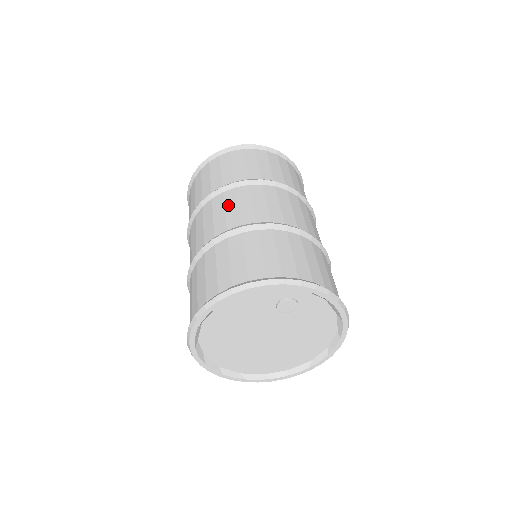
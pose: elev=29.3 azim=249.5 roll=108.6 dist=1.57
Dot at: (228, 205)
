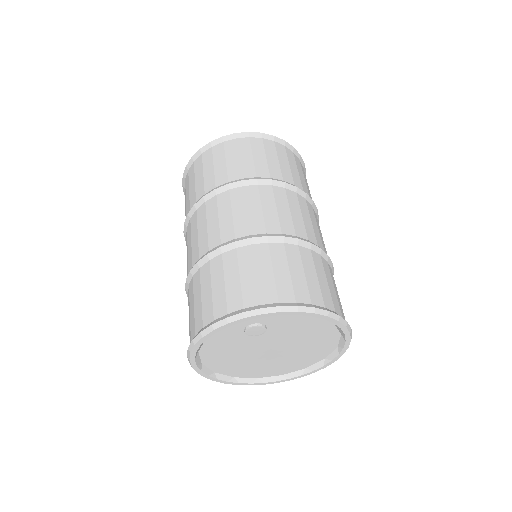
Dot at: (192, 235)
